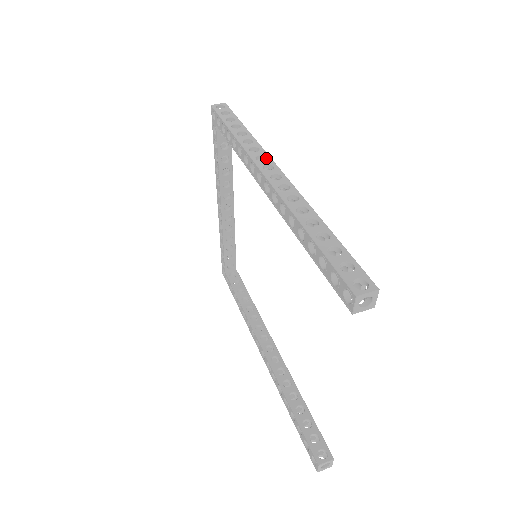
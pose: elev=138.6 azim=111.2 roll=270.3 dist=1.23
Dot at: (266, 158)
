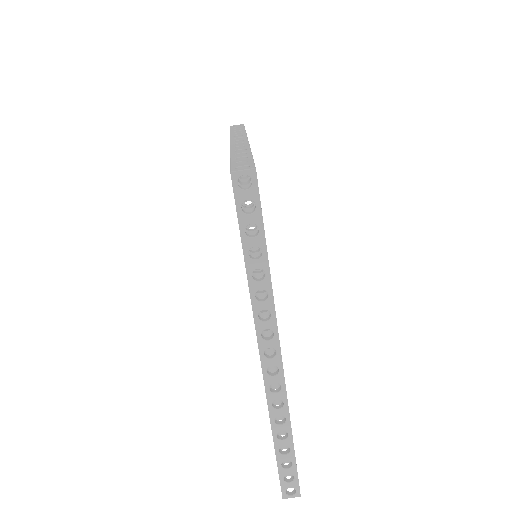
Dot at: (273, 336)
